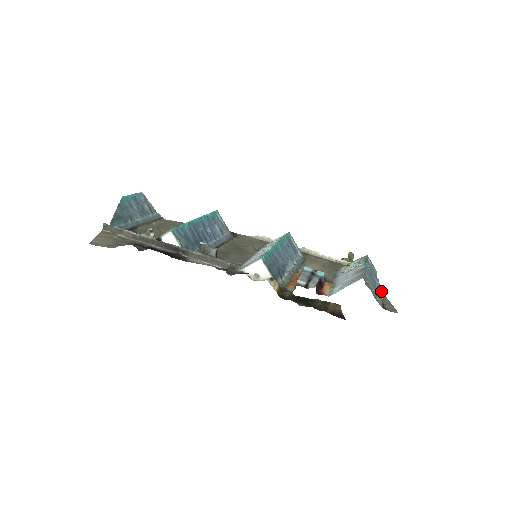
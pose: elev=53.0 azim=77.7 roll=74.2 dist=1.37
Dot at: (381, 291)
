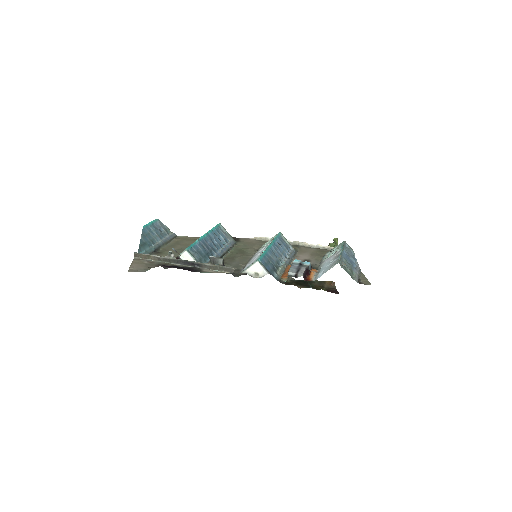
Dot at: (358, 269)
